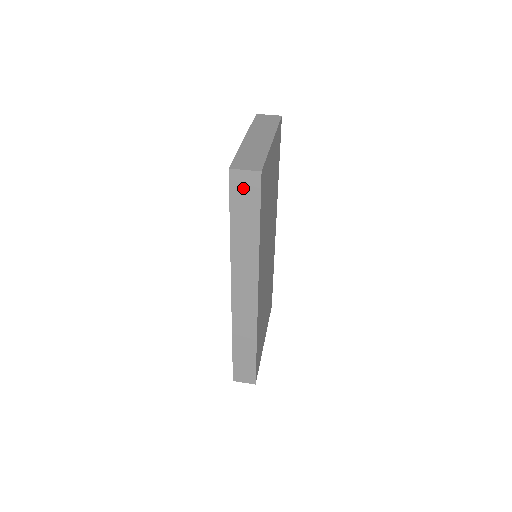
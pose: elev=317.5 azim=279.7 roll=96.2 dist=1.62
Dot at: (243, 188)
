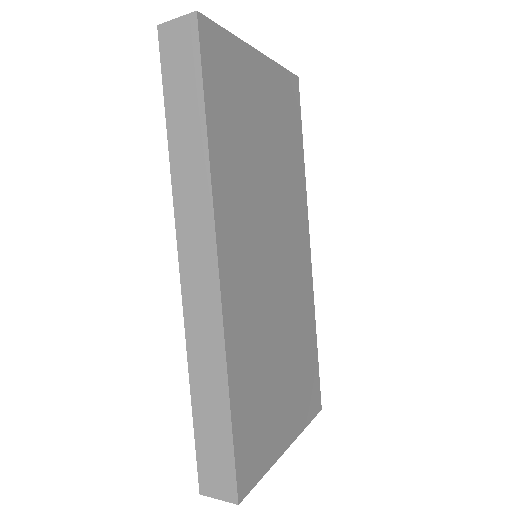
Dot at: (177, 50)
